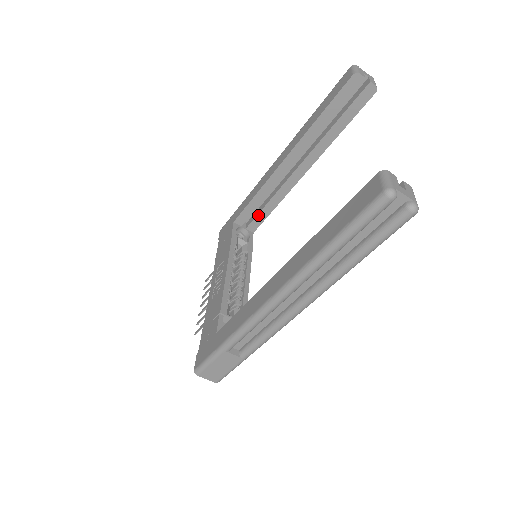
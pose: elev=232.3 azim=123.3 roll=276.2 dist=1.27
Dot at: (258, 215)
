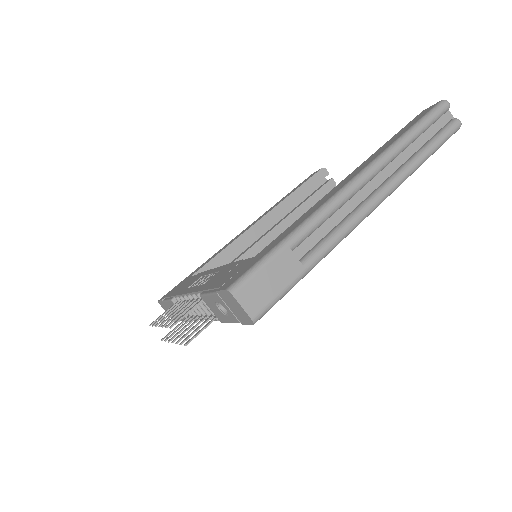
Dot at: occluded
